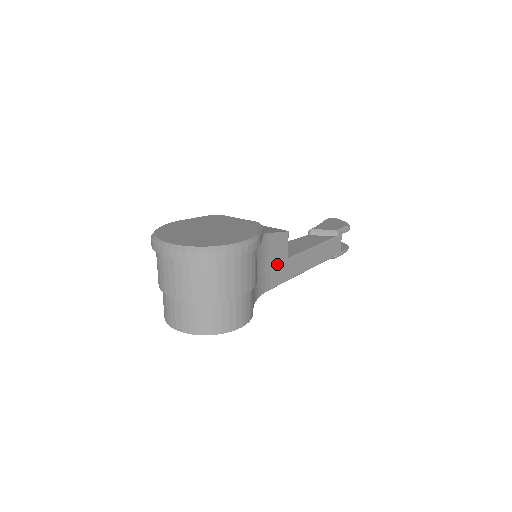
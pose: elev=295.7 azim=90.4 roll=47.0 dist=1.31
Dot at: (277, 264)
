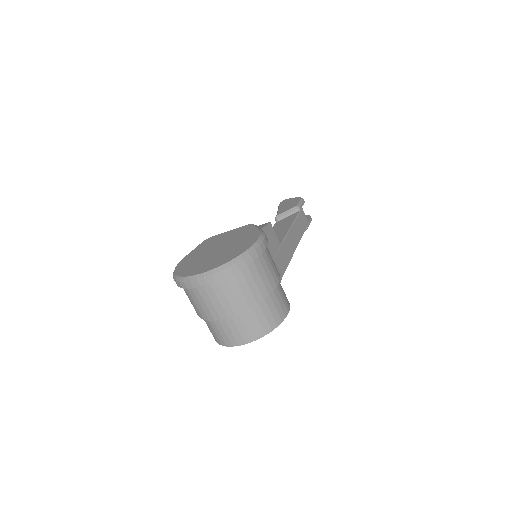
Dot at: (277, 253)
